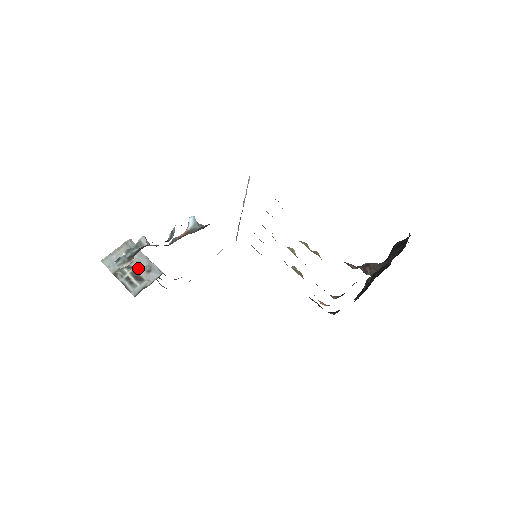
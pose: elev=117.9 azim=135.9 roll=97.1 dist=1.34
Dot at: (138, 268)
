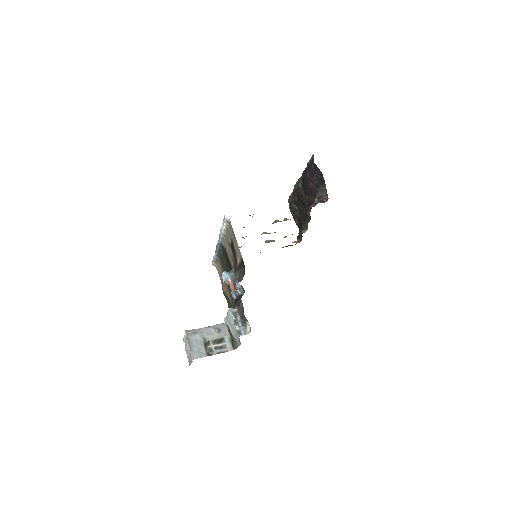
Dot at: (212, 337)
